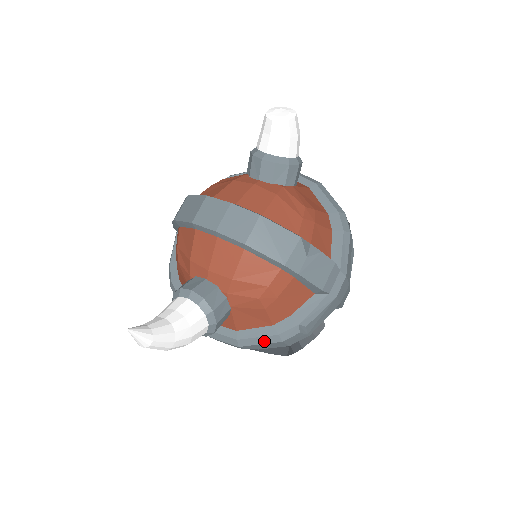
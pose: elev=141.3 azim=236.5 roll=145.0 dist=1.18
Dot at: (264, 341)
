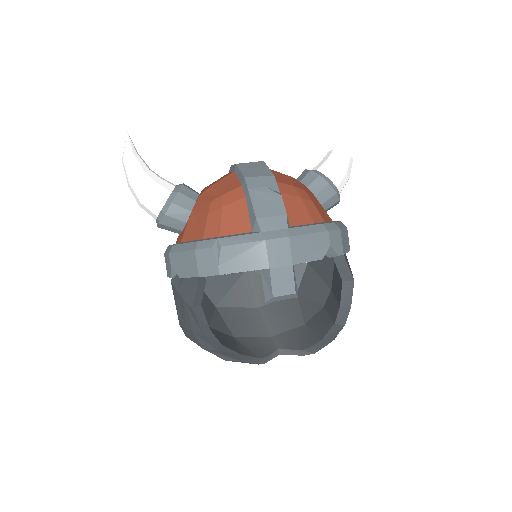
Dot at: (186, 248)
